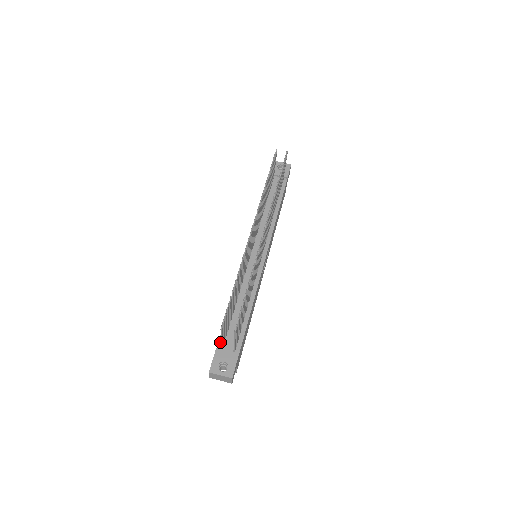
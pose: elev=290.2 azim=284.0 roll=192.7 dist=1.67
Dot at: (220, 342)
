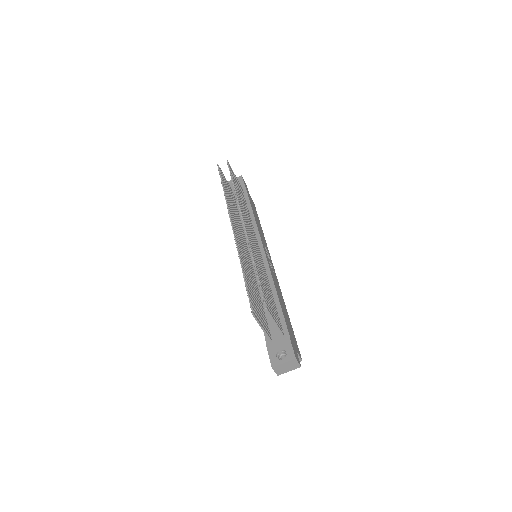
Dot at: (266, 338)
